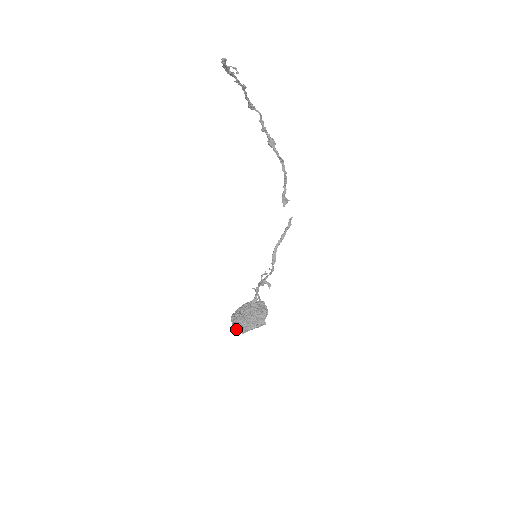
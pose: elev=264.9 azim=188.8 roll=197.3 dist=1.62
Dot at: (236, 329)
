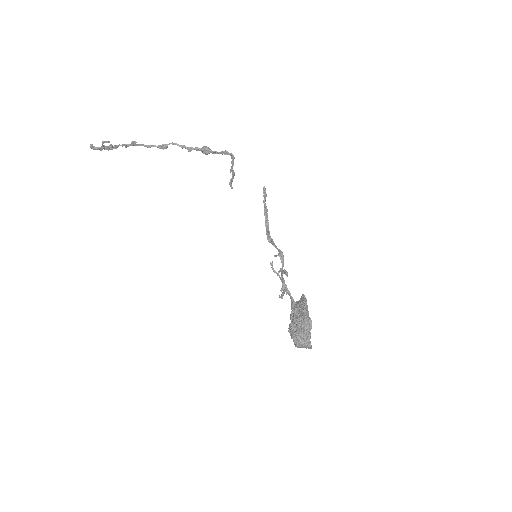
Dot at: occluded
